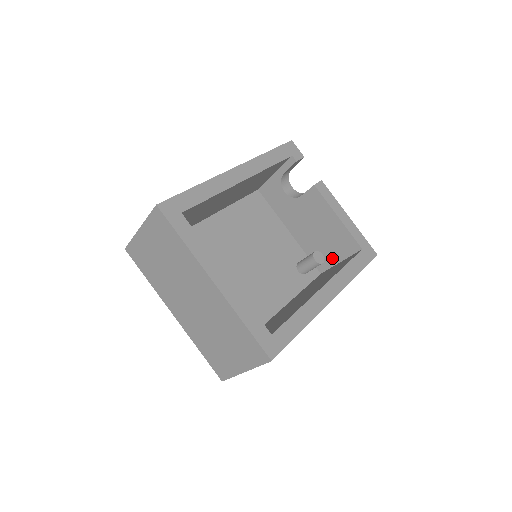
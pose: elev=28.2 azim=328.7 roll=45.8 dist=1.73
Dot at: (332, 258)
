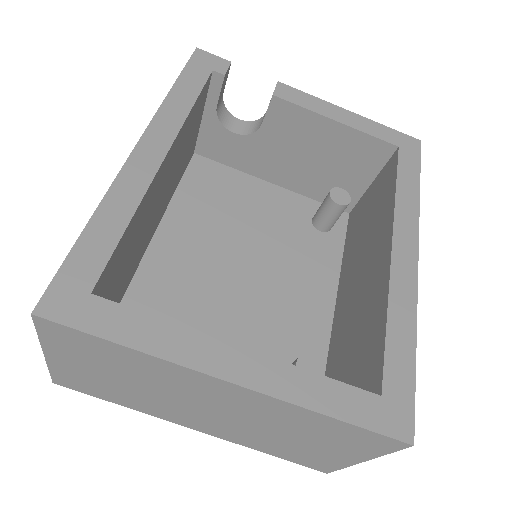
Dot at: (356, 184)
